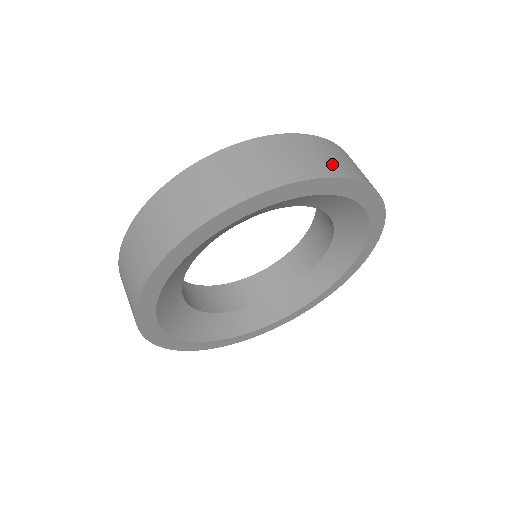
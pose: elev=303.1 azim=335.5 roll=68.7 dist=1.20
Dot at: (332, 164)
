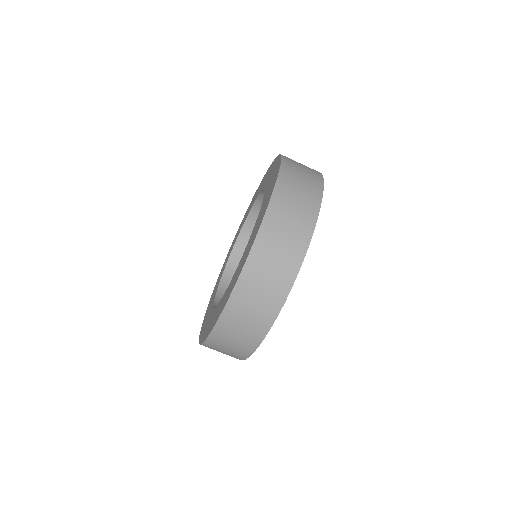
Dot at: (247, 338)
